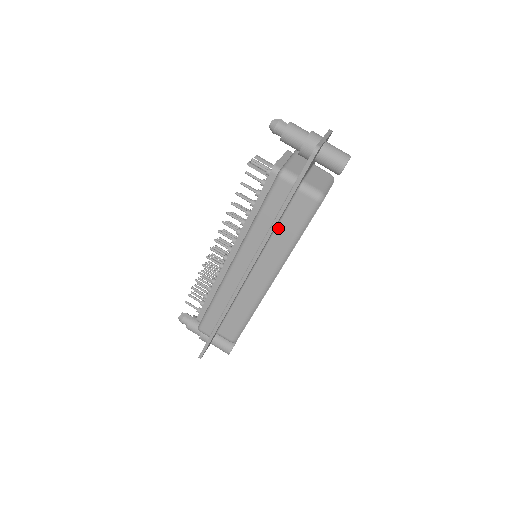
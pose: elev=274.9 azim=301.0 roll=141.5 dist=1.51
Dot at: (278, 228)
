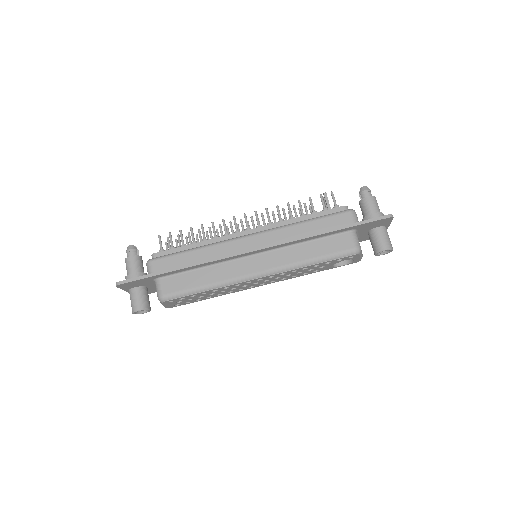
Dot at: (308, 243)
